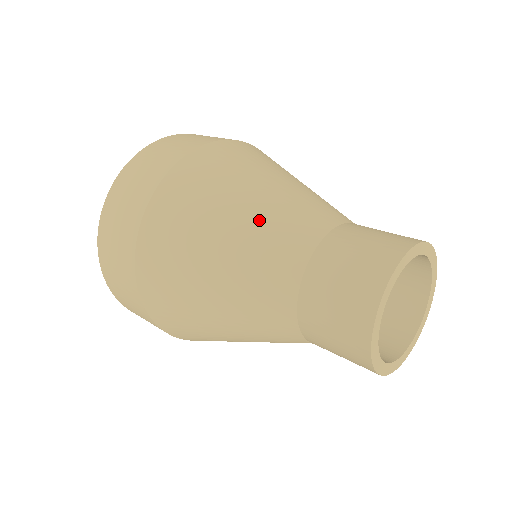
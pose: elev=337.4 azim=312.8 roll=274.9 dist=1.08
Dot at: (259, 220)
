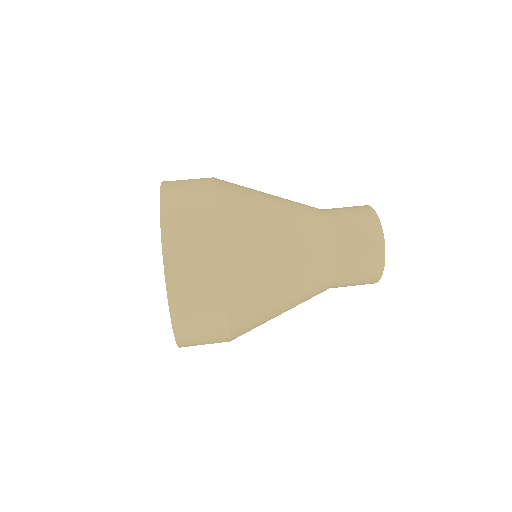
Dot at: (301, 274)
